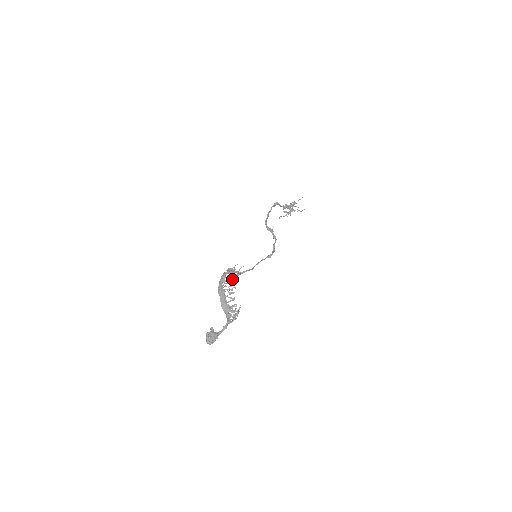
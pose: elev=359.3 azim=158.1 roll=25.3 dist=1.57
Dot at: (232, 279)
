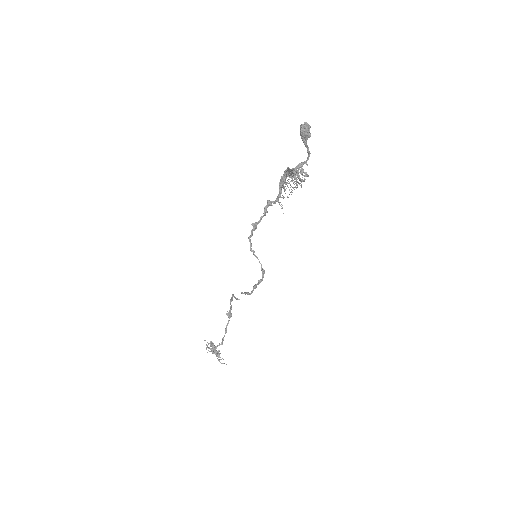
Dot at: (291, 189)
